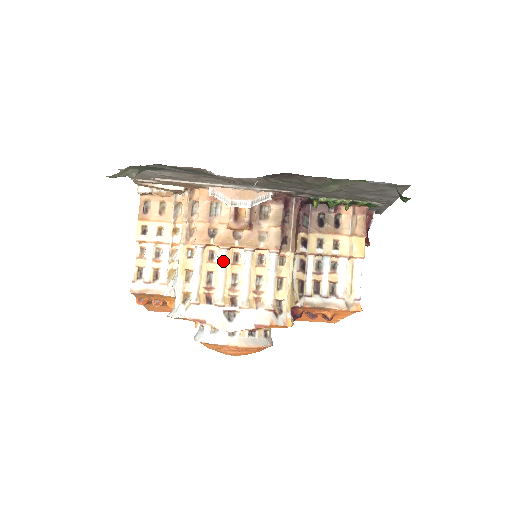
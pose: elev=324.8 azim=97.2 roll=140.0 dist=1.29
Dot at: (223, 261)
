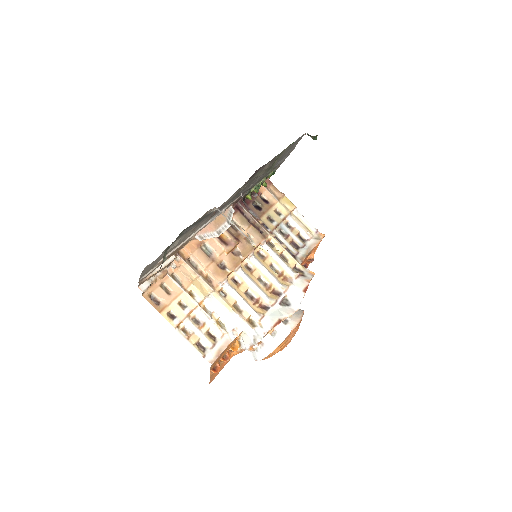
Dot at: (246, 276)
